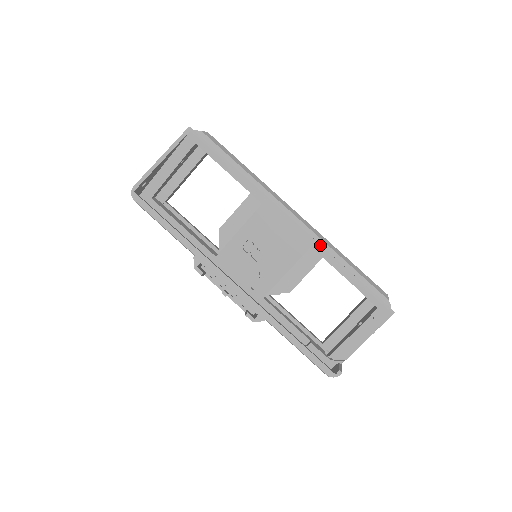
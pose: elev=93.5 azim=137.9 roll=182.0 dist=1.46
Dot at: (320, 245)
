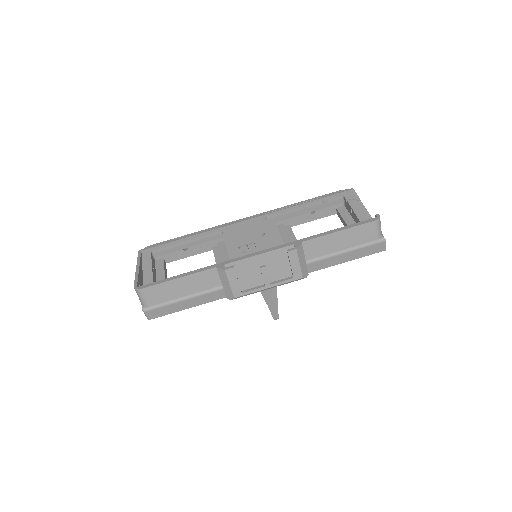
Dot at: (276, 211)
